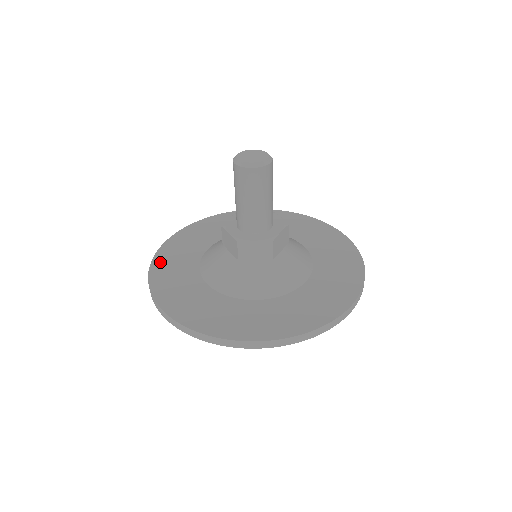
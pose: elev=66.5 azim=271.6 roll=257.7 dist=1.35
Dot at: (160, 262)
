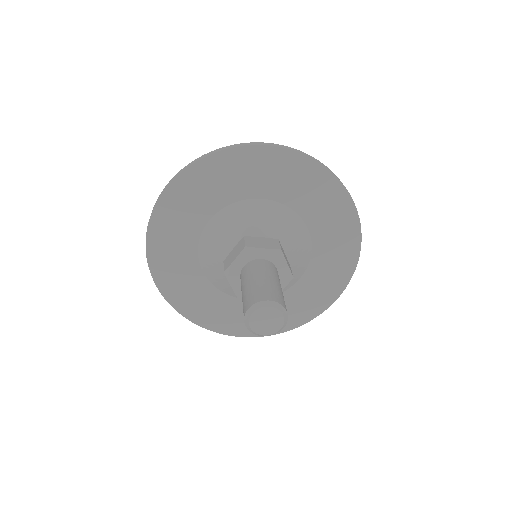
Dot at: (156, 240)
